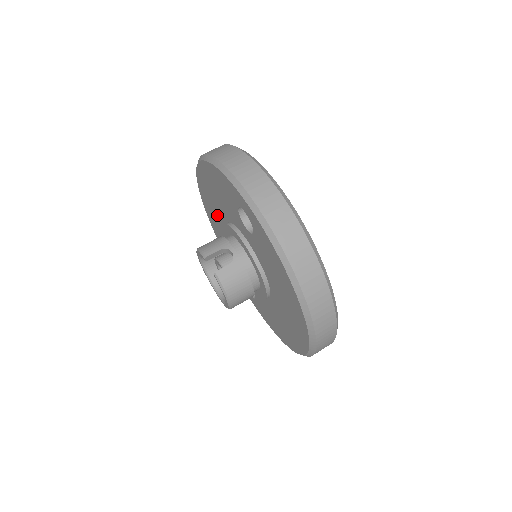
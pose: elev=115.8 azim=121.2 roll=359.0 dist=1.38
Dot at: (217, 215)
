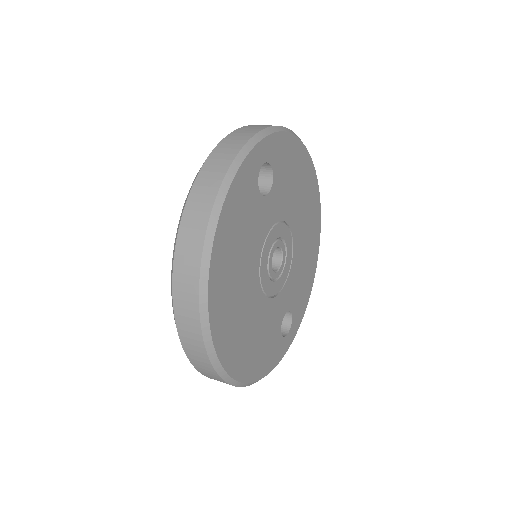
Dot at: occluded
